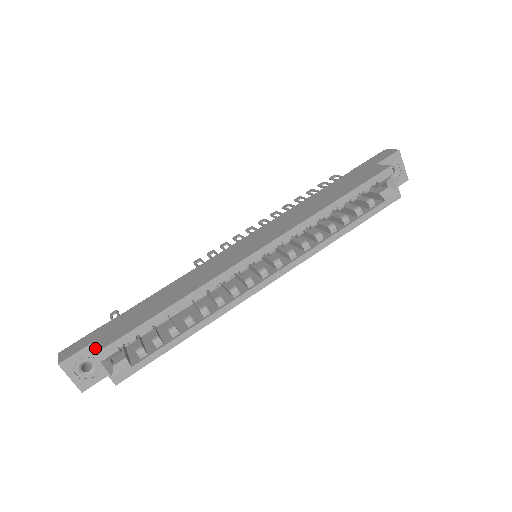
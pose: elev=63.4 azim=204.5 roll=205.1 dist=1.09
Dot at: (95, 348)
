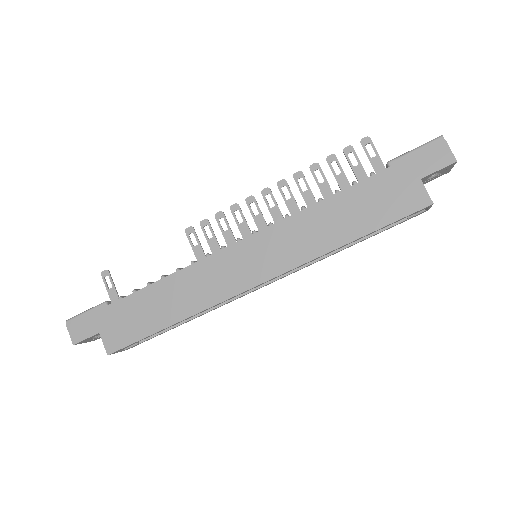
Dot at: (107, 345)
